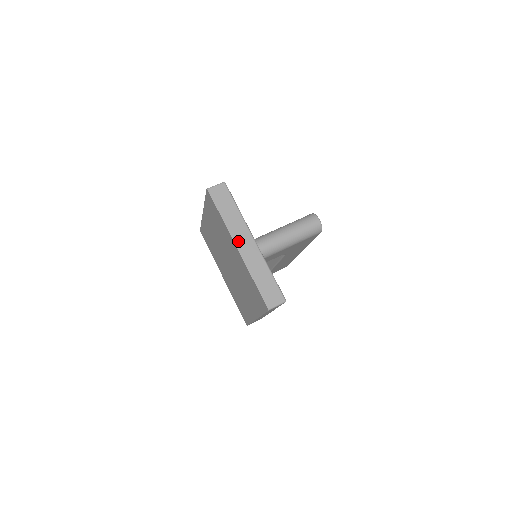
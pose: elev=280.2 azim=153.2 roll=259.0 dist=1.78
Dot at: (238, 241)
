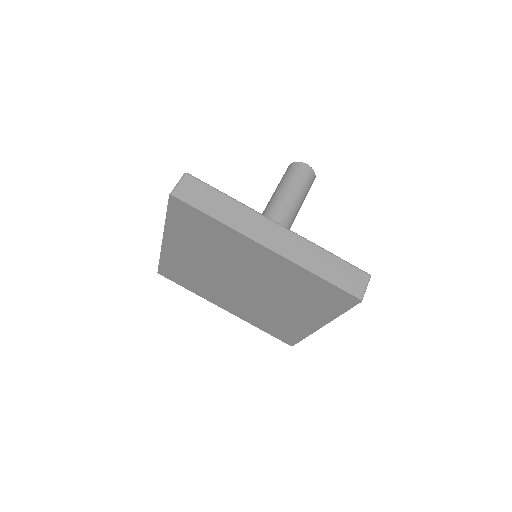
Dot at: (261, 238)
